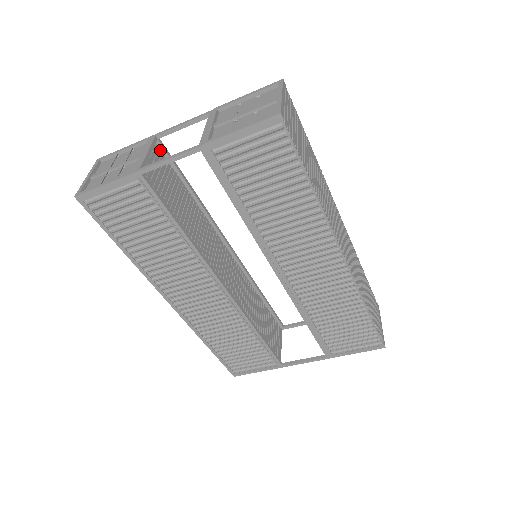
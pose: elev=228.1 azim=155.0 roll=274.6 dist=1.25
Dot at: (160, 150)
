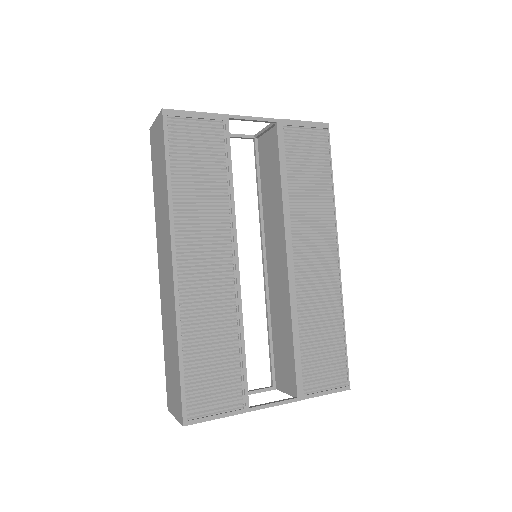
Dot at: occluded
